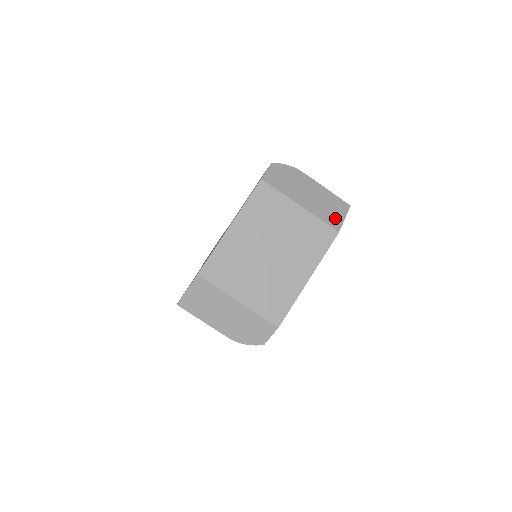
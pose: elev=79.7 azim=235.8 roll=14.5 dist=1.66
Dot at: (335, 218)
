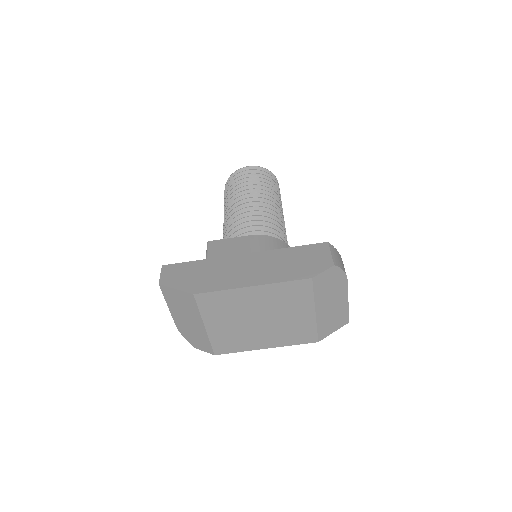
Dot at: (328, 330)
